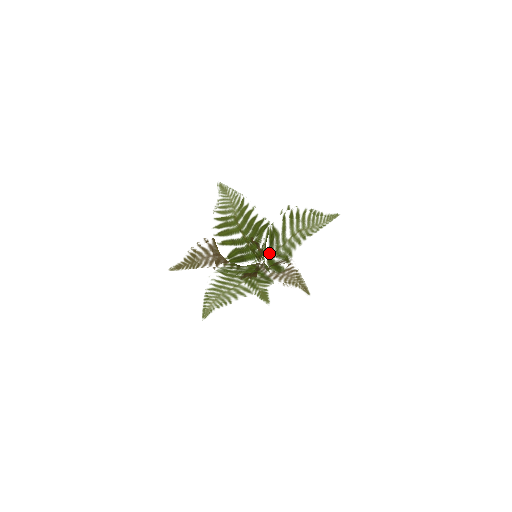
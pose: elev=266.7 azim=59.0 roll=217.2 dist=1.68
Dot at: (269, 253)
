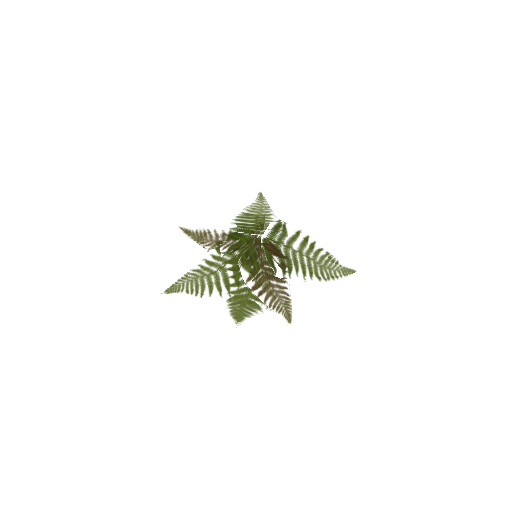
Dot at: (269, 233)
